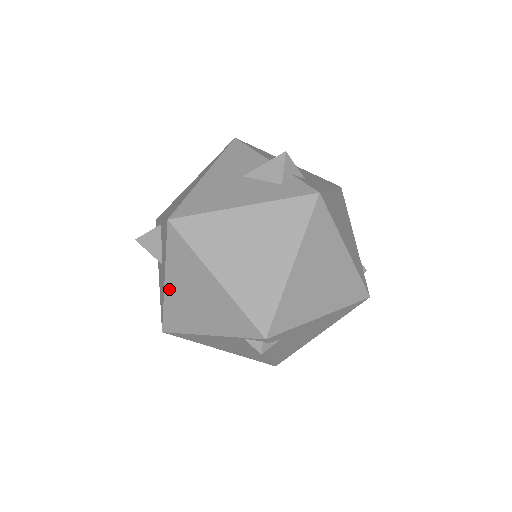
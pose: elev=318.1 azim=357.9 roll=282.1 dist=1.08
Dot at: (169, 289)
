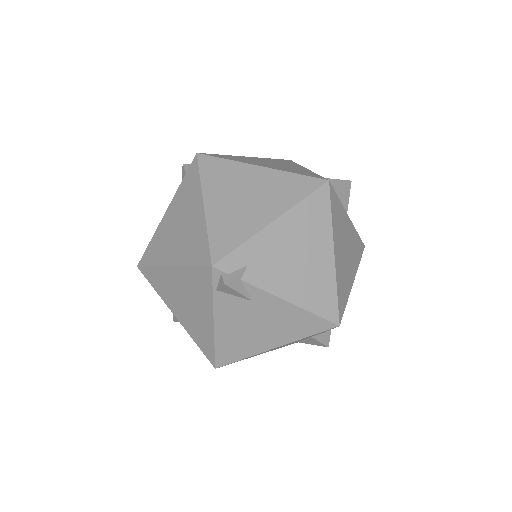
Dot at: (181, 320)
